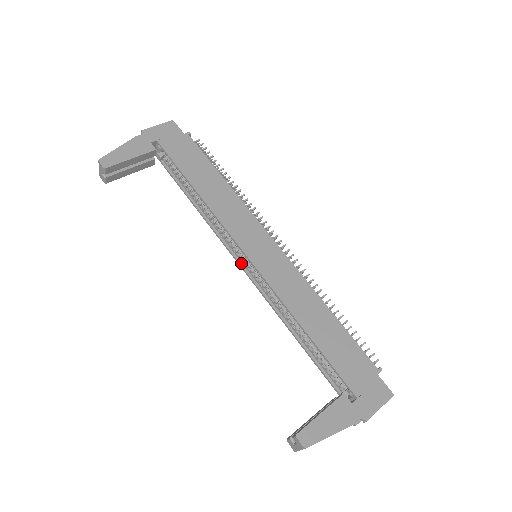
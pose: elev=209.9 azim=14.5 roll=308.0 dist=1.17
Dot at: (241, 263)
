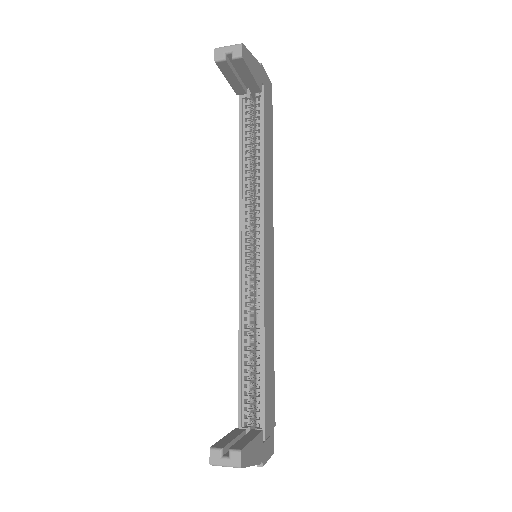
Dot at: (242, 250)
